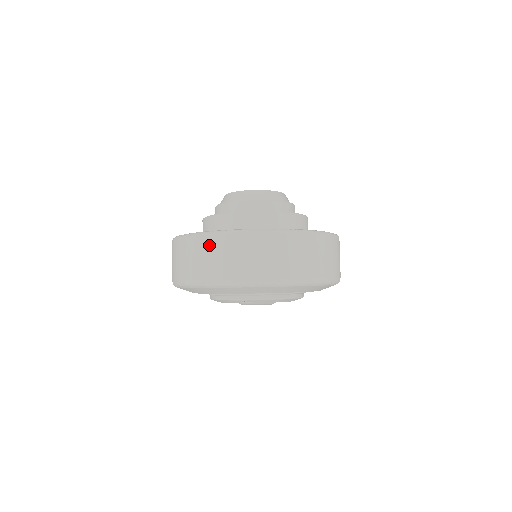
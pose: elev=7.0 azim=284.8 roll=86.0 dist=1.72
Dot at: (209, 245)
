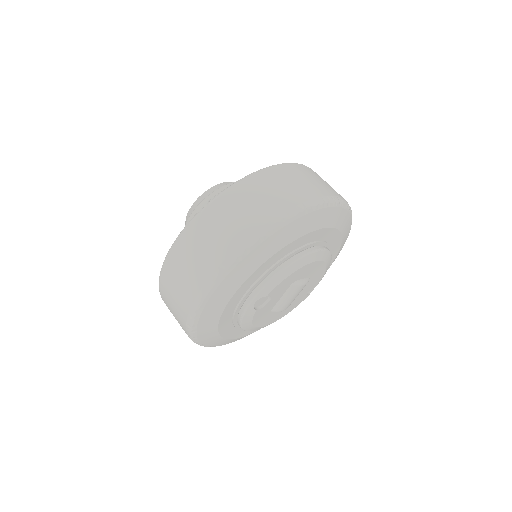
Dot at: (167, 280)
